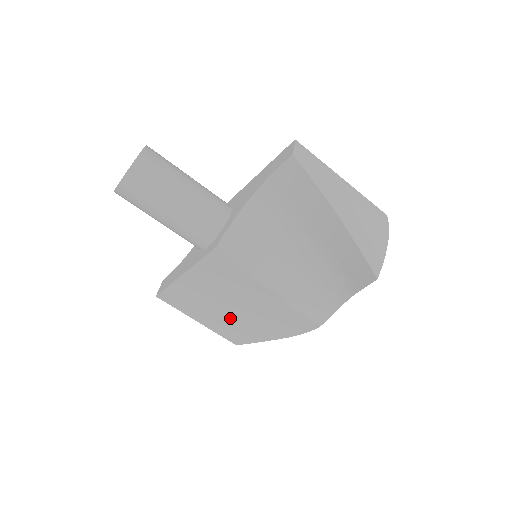
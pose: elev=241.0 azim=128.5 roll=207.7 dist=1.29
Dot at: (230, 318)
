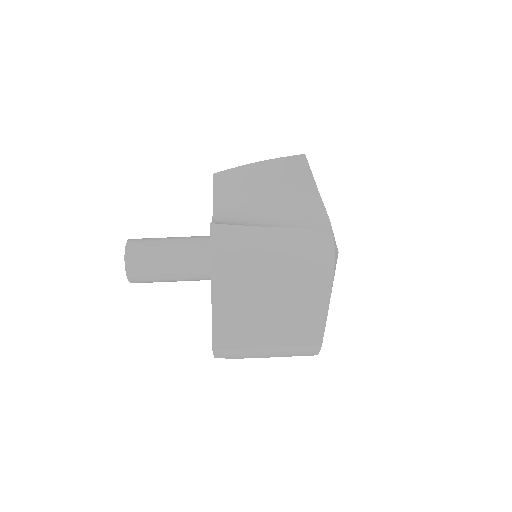
Dot at: (281, 303)
